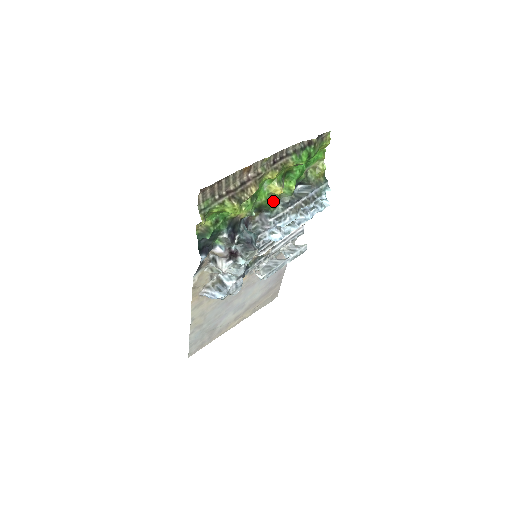
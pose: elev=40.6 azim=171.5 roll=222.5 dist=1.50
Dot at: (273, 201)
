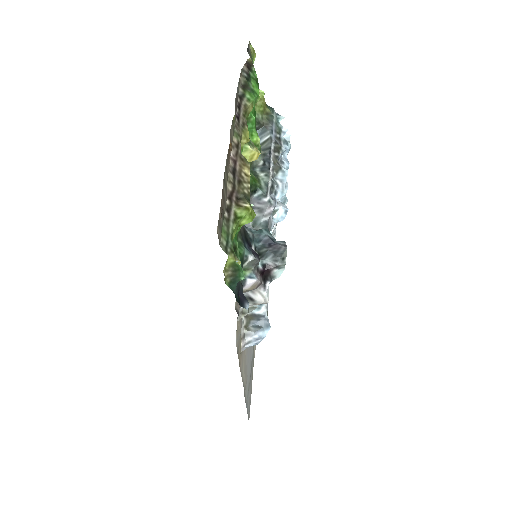
Dot at: (250, 174)
